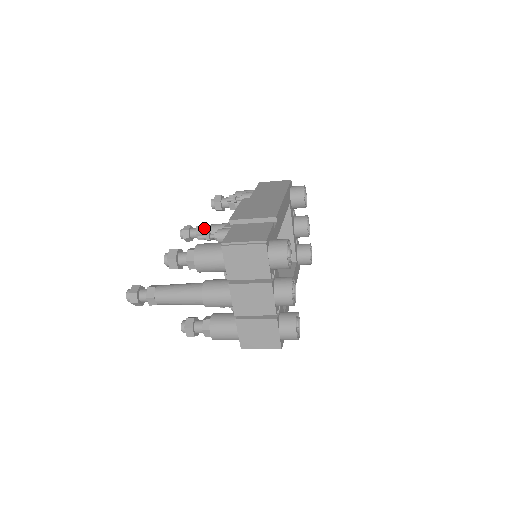
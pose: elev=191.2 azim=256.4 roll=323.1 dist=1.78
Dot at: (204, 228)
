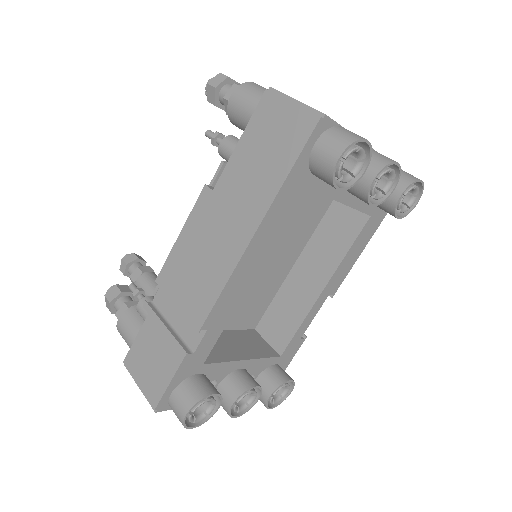
Dot at: occluded
